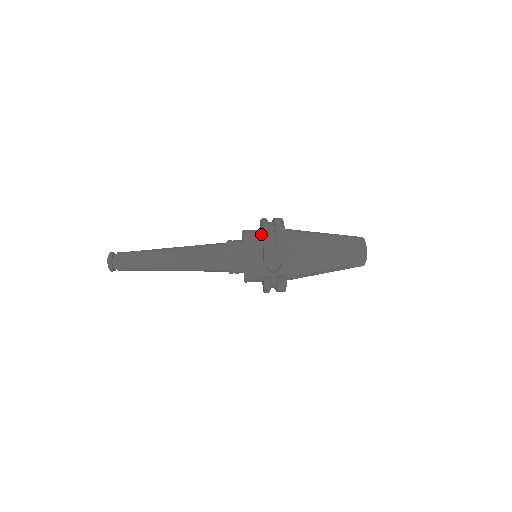
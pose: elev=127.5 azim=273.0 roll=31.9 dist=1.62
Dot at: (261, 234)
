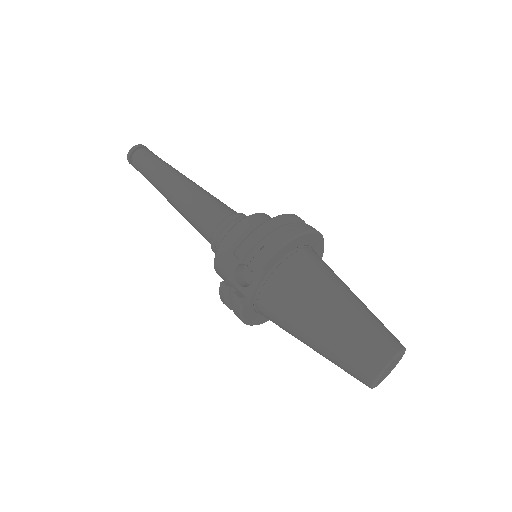
Dot at: occluded
